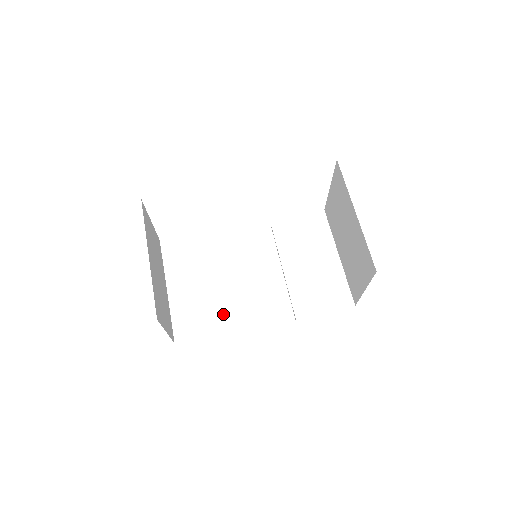
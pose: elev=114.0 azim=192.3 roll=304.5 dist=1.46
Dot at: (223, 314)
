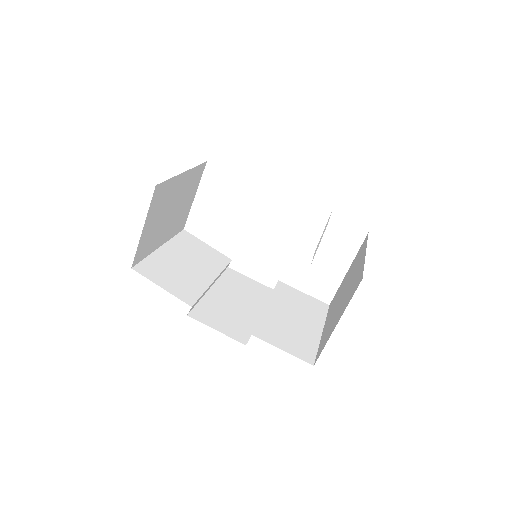
Dot at: (189, 289)
